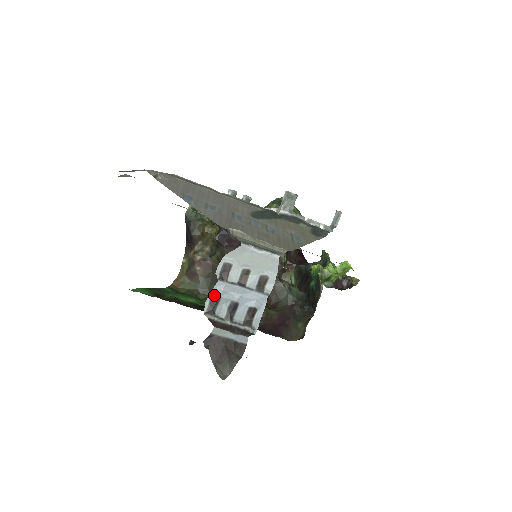
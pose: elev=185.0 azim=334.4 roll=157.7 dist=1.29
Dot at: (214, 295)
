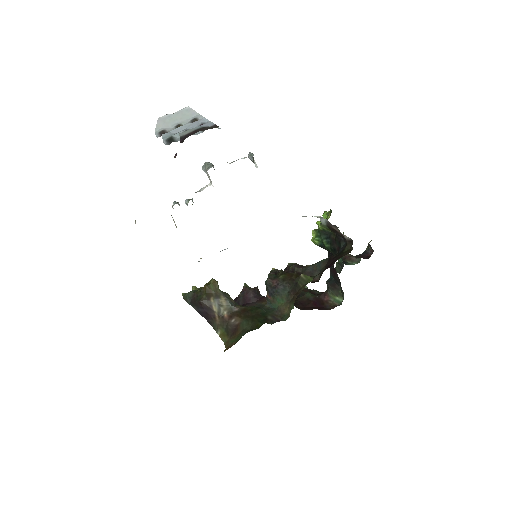
Dot at: (166, 139)
